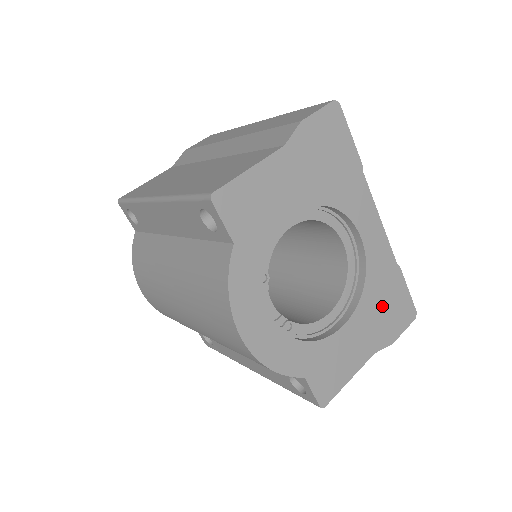
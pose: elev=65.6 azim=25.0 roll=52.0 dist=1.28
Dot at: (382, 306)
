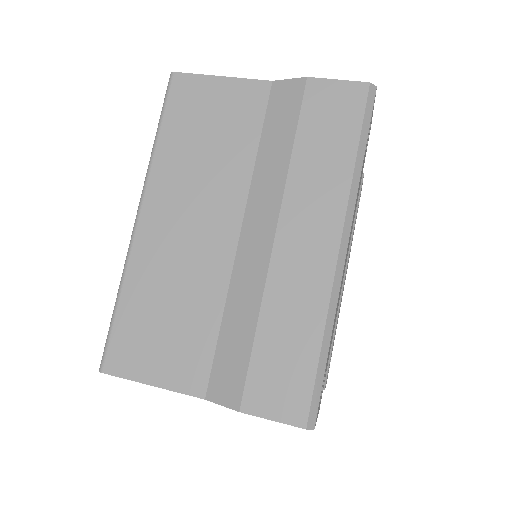
Dot at: occluded
